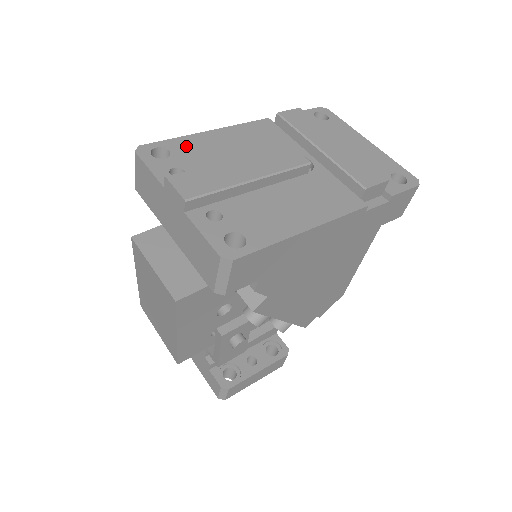
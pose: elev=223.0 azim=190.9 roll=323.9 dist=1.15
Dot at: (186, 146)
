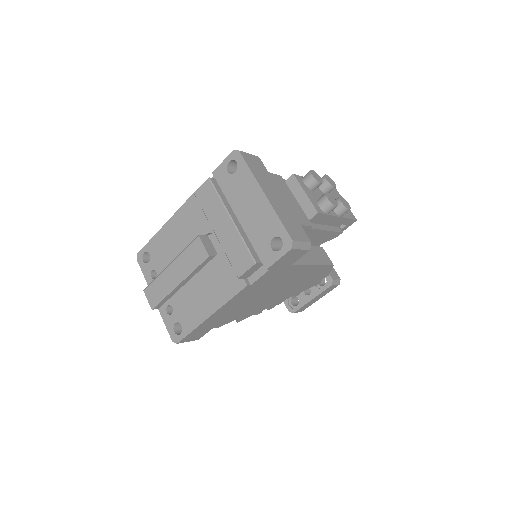
Dot at: (156, 246)
